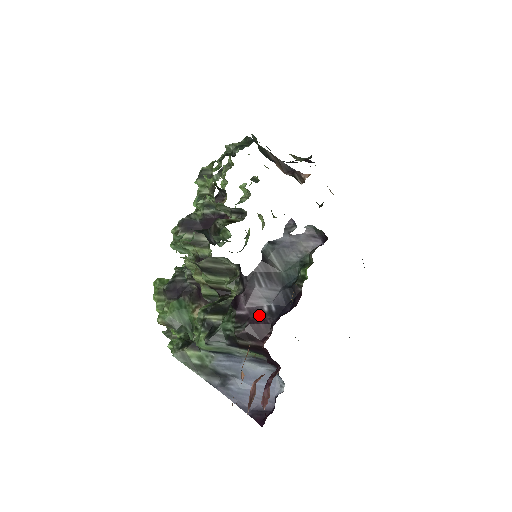
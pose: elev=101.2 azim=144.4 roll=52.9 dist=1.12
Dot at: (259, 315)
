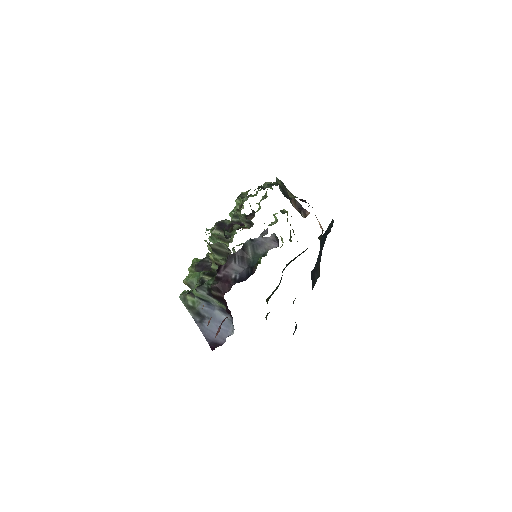
Dot at: (228, 279)
